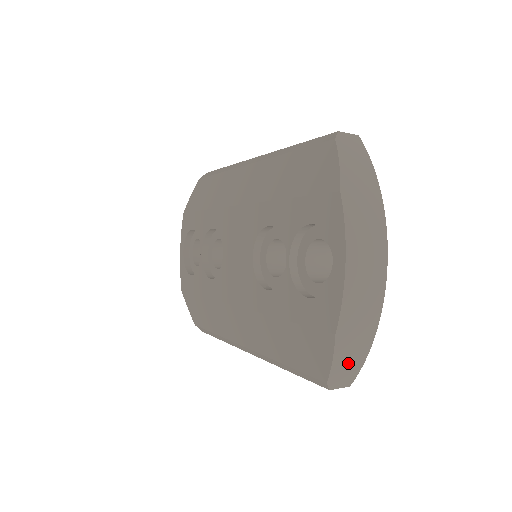
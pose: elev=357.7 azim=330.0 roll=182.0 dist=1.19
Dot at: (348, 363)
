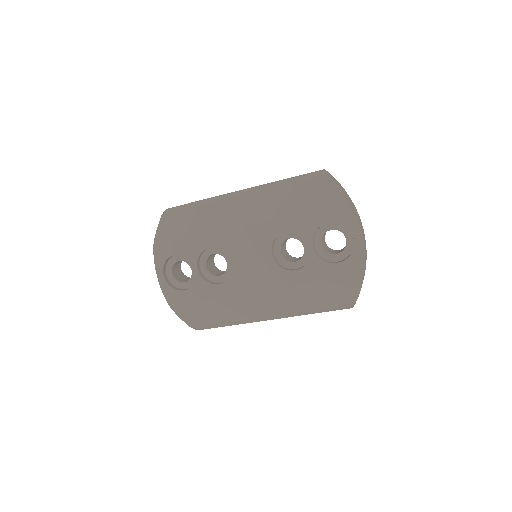
Dot at: occluded
